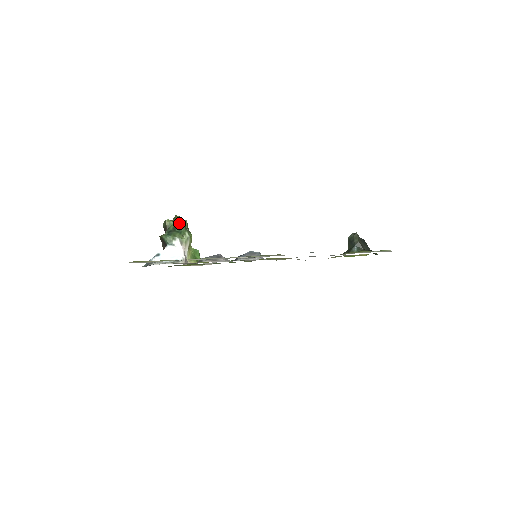
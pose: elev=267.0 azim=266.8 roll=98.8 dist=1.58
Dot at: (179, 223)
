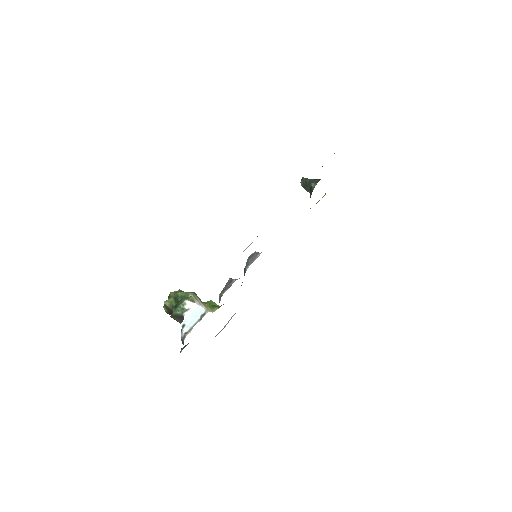
Dot at: (176, 293)
